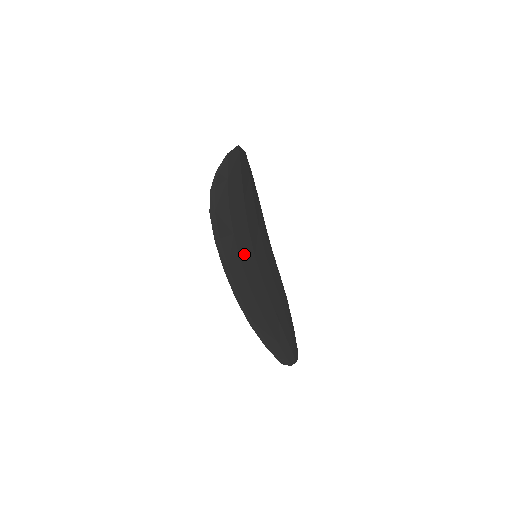
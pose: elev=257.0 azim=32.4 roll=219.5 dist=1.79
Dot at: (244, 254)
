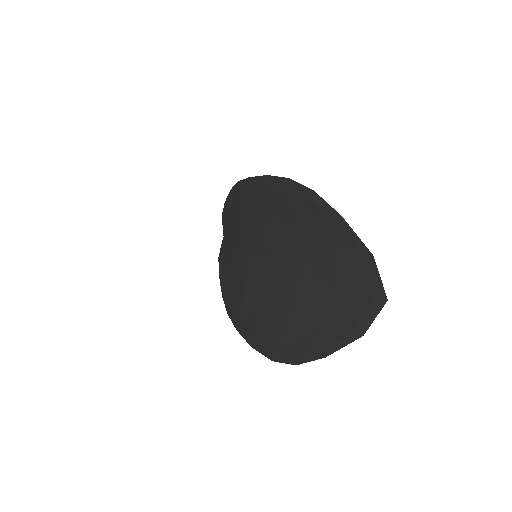
Dot at: occluded
